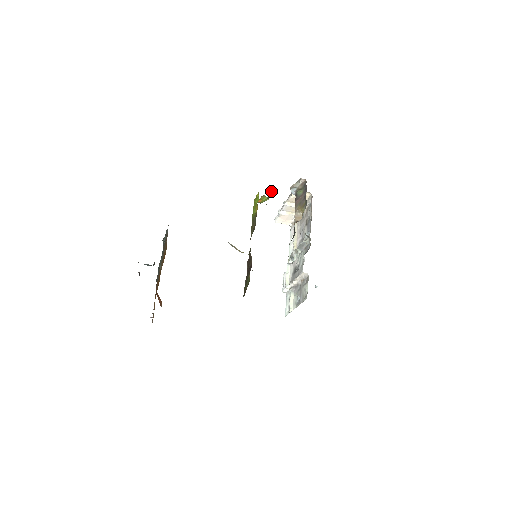
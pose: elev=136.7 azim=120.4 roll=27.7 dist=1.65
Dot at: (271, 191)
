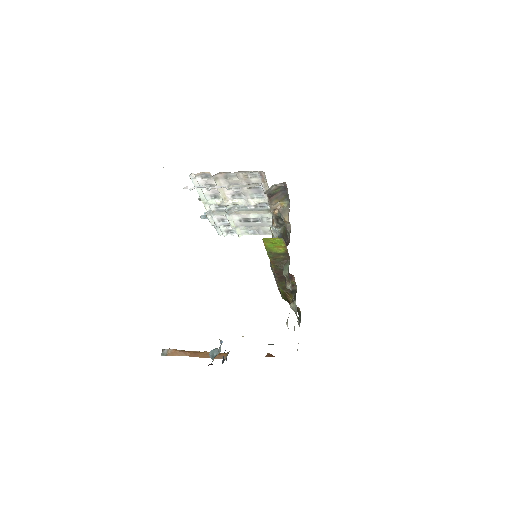
Dot at: occluded
